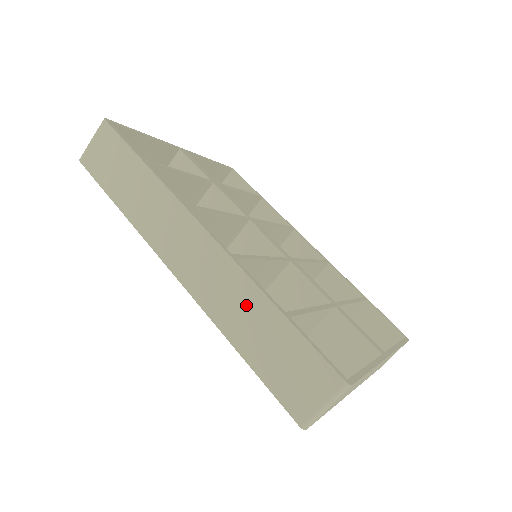
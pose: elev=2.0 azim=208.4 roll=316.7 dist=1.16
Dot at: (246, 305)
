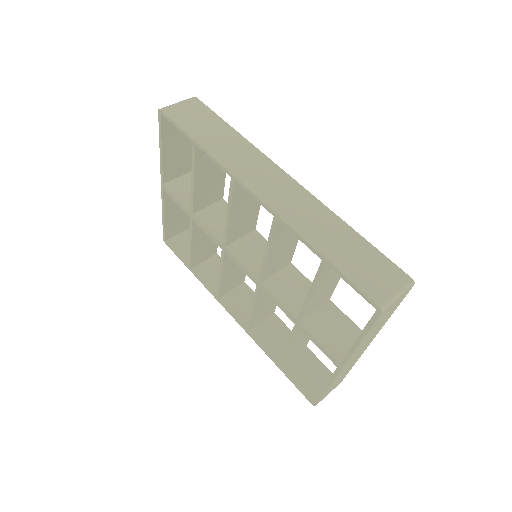
Dot at: (326, 224)
